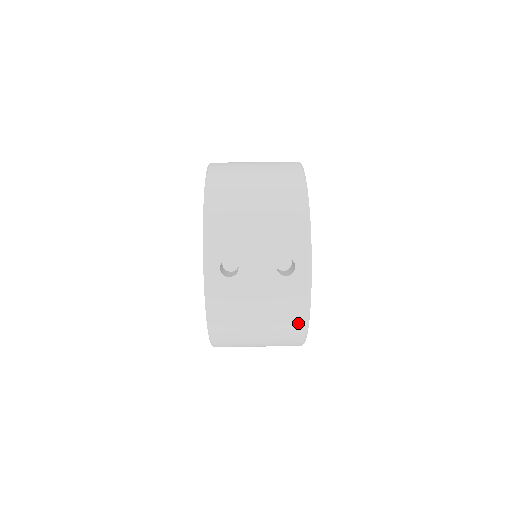
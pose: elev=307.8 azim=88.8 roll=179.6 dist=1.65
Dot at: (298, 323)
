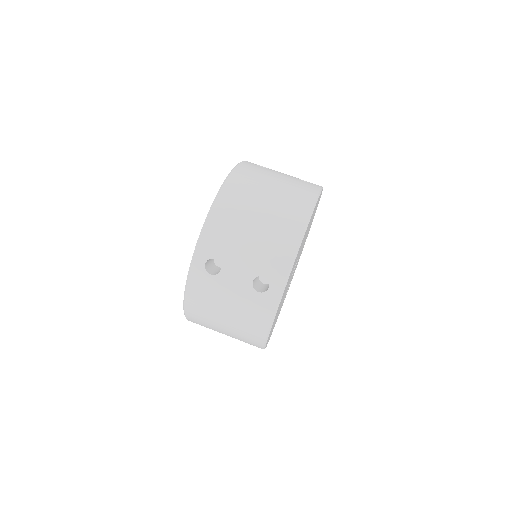
Dot at: (259, 333)
